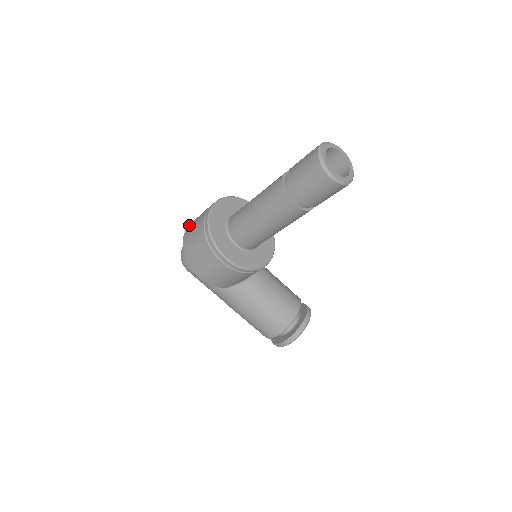
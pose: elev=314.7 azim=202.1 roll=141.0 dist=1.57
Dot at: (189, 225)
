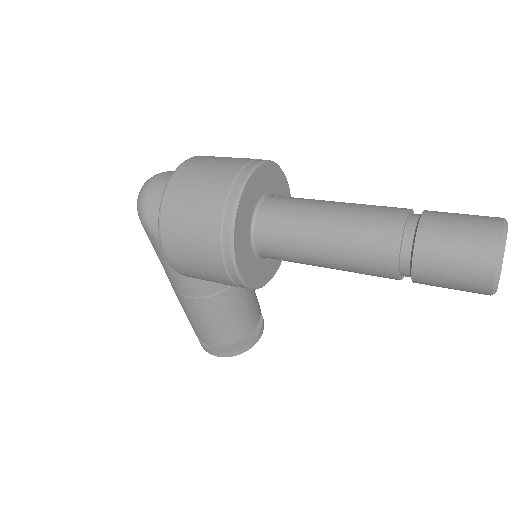
Dot at: (184, 166)
